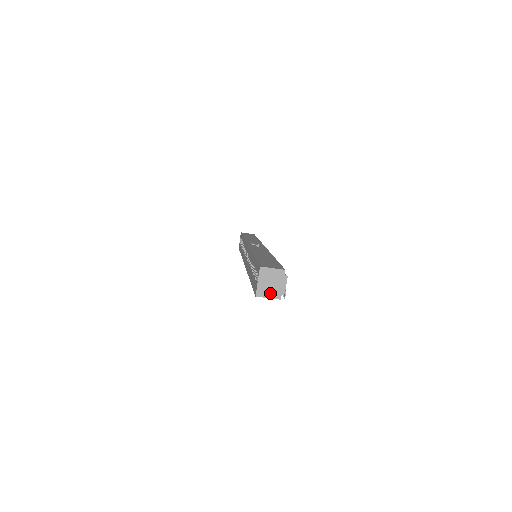
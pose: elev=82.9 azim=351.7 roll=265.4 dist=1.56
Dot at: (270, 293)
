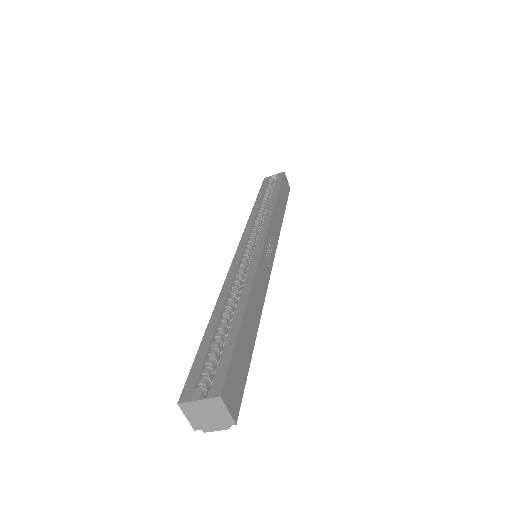
Dot at: (194, 417)
